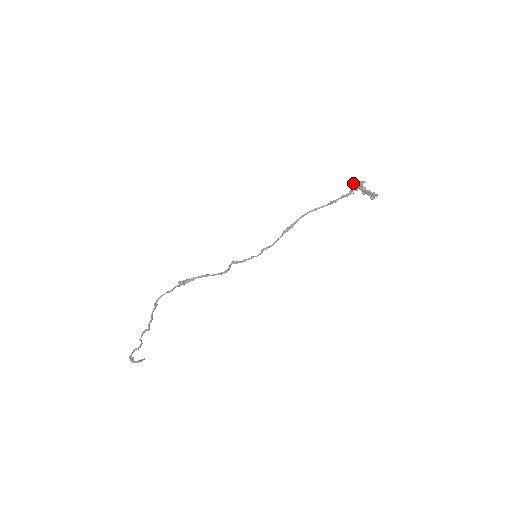
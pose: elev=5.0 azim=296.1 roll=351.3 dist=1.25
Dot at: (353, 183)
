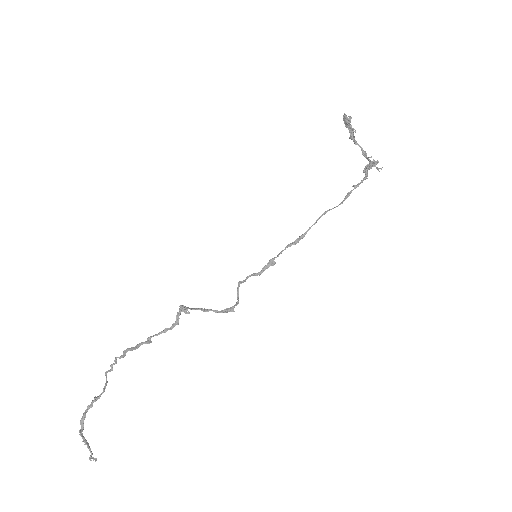
Dot at: (365, 167)
